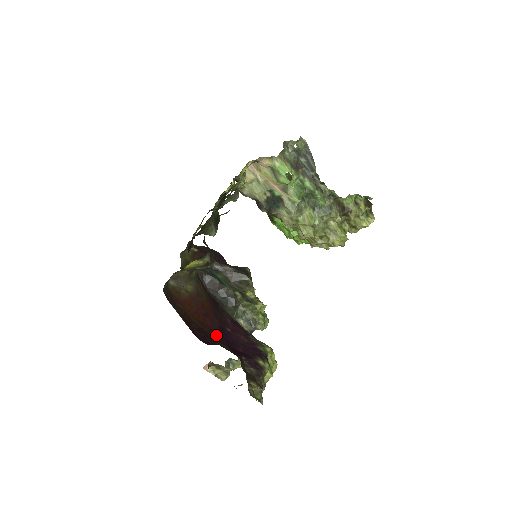
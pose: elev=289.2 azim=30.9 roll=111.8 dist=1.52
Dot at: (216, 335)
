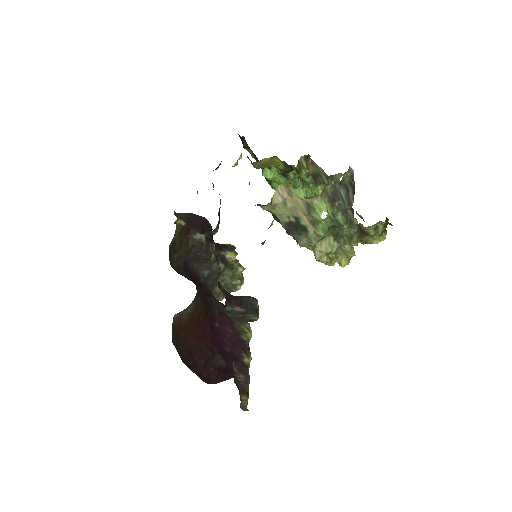
Dot at: (209, 342)
